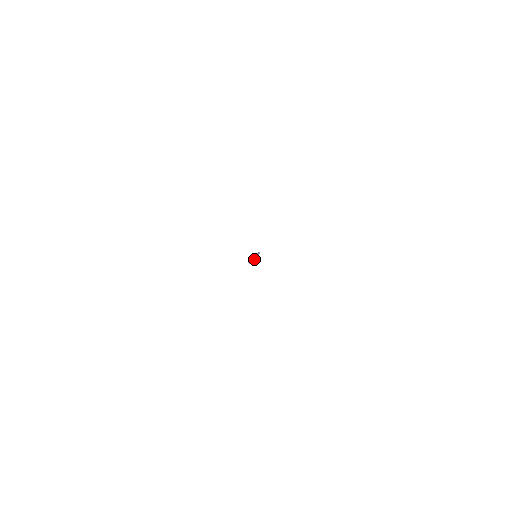
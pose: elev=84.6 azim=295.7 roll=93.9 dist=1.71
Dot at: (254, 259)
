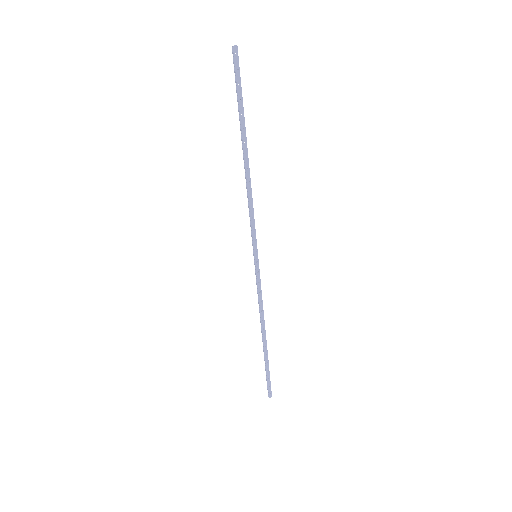
Dot at: (245, 129)
